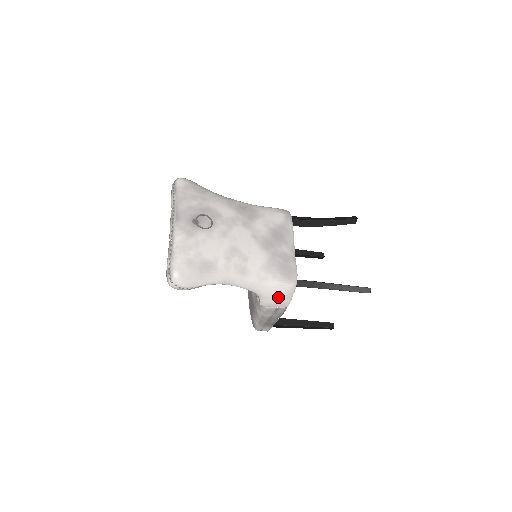
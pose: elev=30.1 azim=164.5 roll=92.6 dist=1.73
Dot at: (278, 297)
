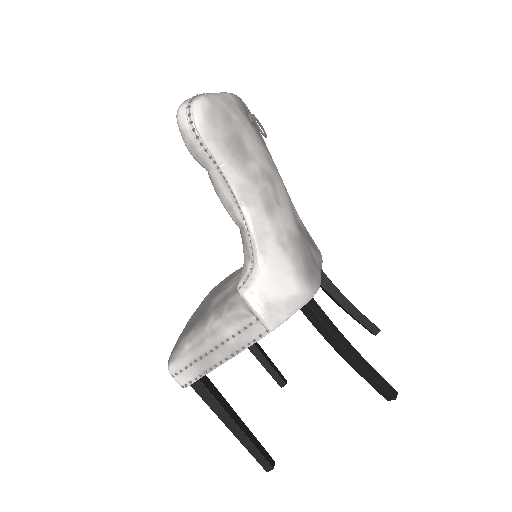
Dot at: (278, 293)
